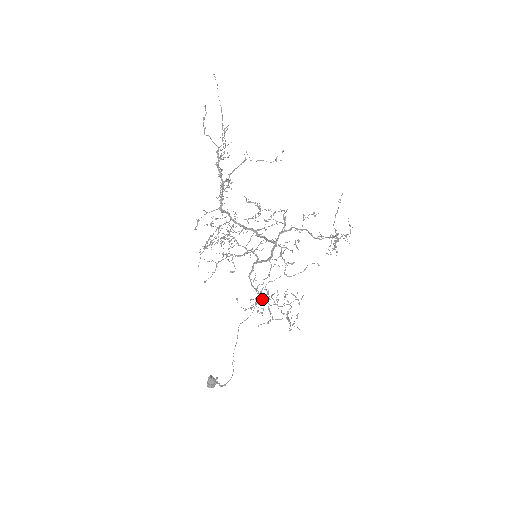
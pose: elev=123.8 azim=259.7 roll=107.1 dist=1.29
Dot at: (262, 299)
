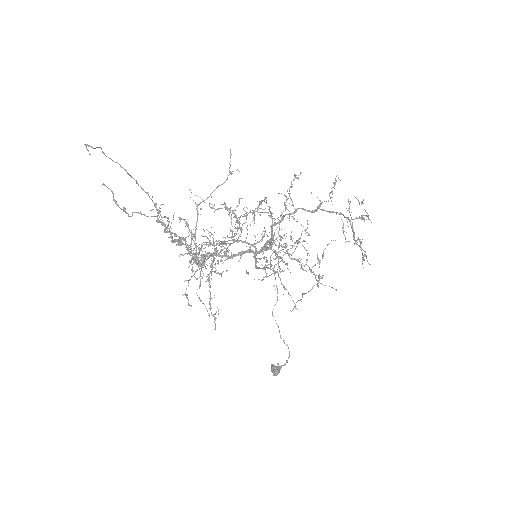
Dot at: occluded
